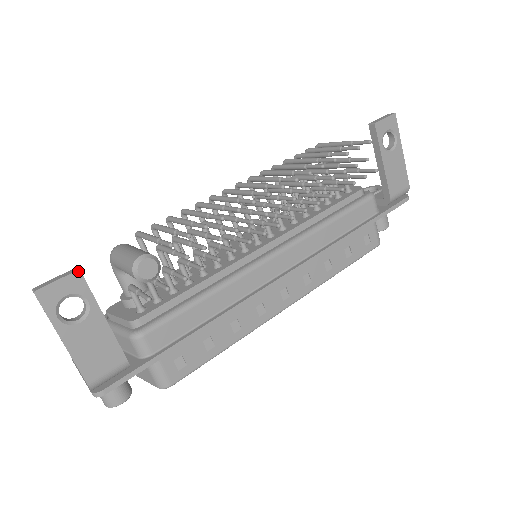
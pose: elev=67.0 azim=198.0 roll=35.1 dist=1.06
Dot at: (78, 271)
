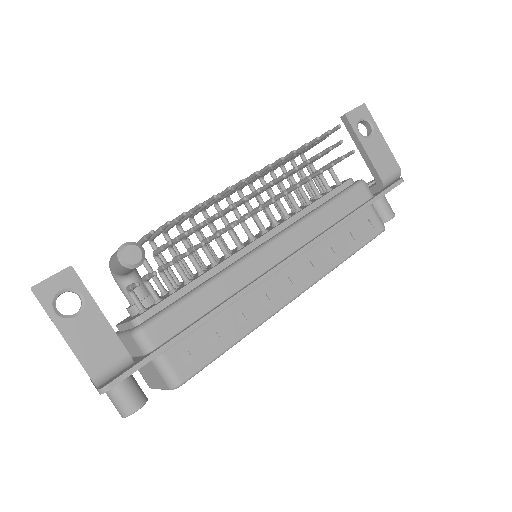
Dot at: (70, 267)
